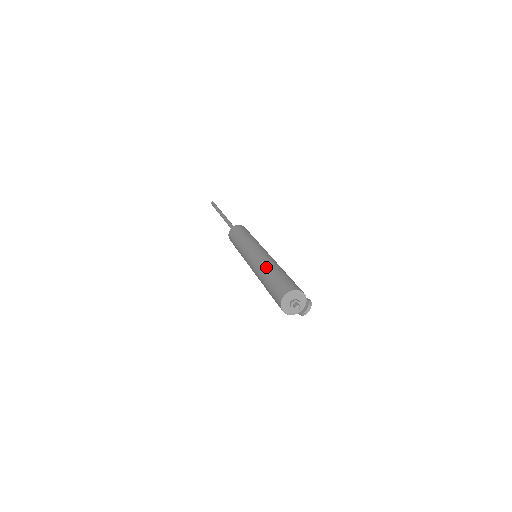
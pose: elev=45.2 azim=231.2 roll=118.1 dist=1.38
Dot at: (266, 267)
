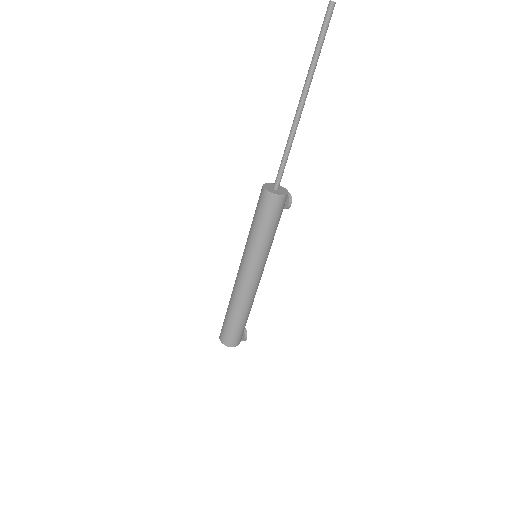
Dot at: (234, 304)
